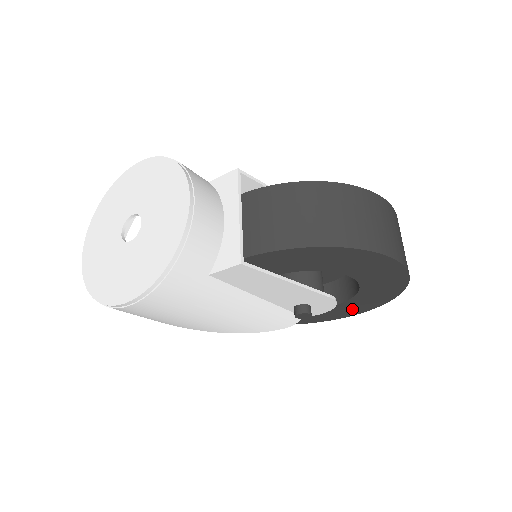
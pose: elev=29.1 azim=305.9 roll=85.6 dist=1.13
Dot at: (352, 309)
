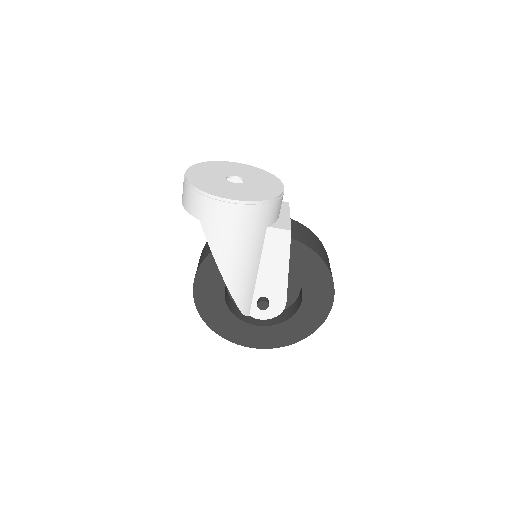
Dot at: (265, 339)
